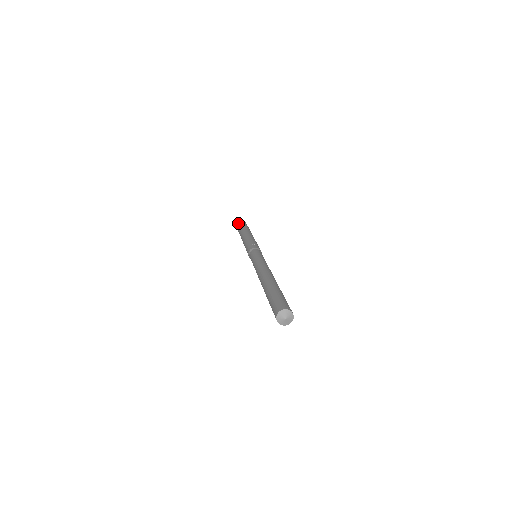
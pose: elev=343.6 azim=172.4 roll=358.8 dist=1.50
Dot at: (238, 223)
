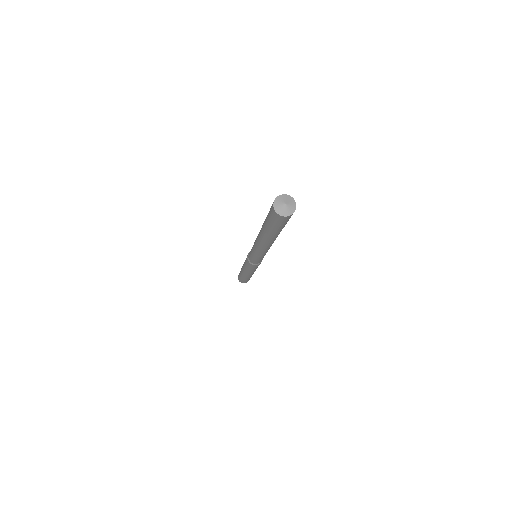
Dot at: (238, 276)
